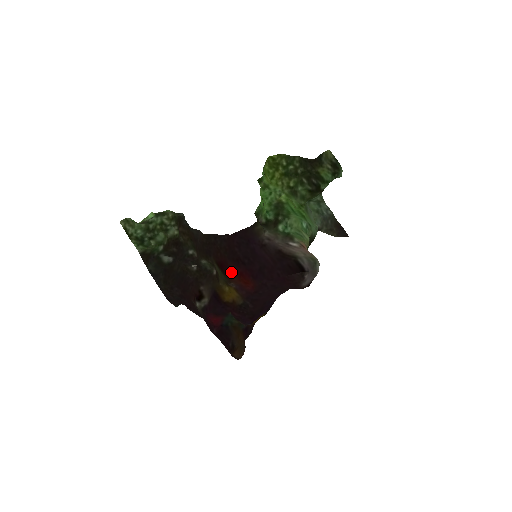
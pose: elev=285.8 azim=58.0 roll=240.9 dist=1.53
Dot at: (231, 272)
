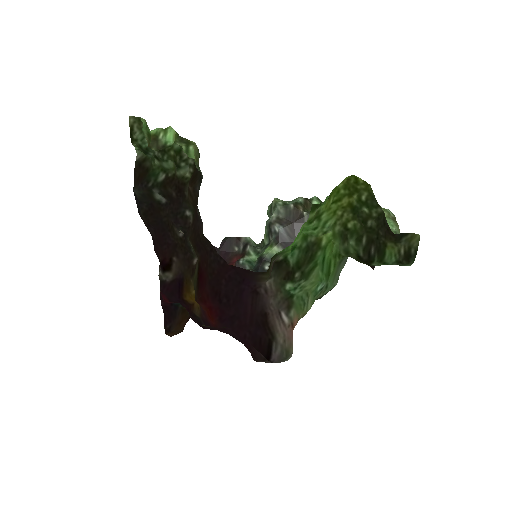
Dot at: (203, 296)
